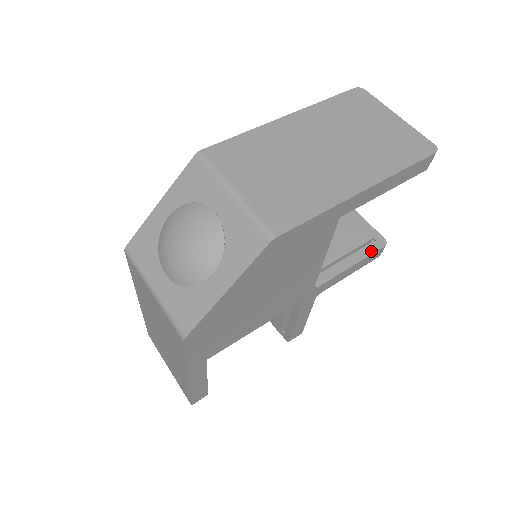
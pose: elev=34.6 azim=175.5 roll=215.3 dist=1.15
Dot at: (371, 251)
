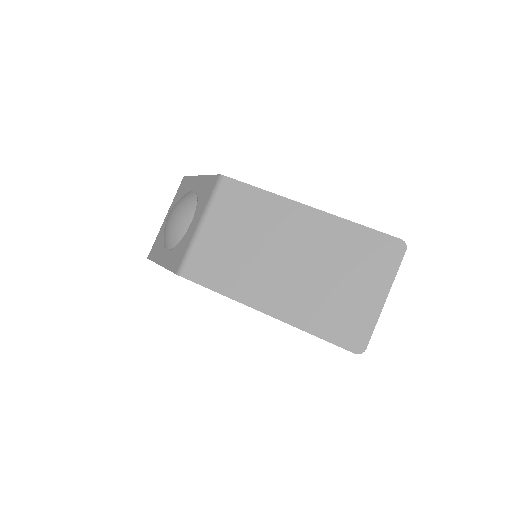
Dot at: occluded
